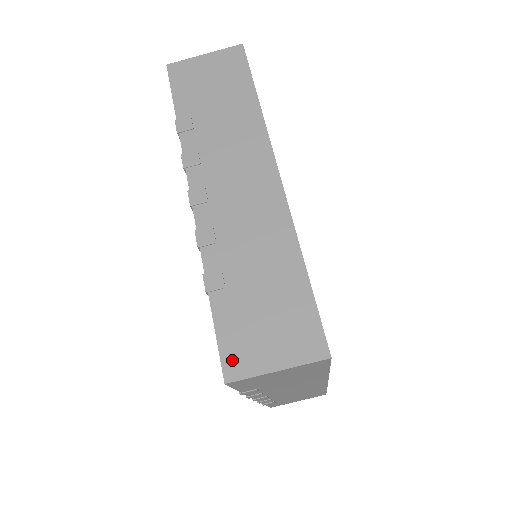
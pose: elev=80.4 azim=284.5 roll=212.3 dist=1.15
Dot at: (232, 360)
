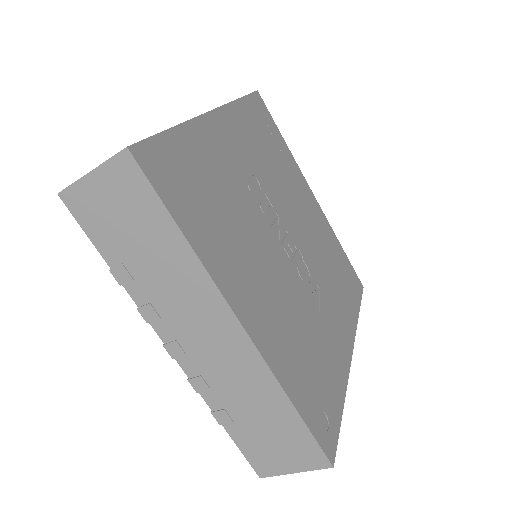
Dot at: (259, 466)
